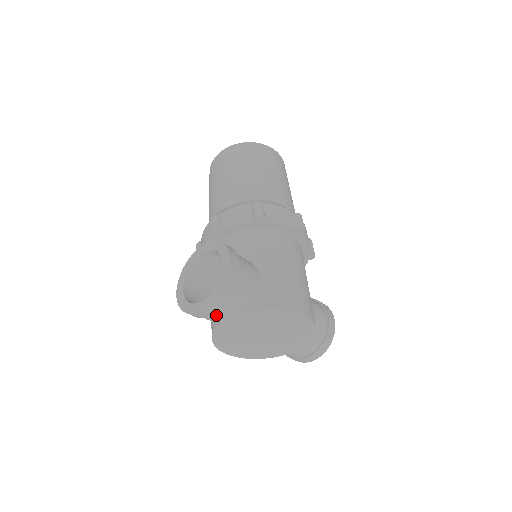
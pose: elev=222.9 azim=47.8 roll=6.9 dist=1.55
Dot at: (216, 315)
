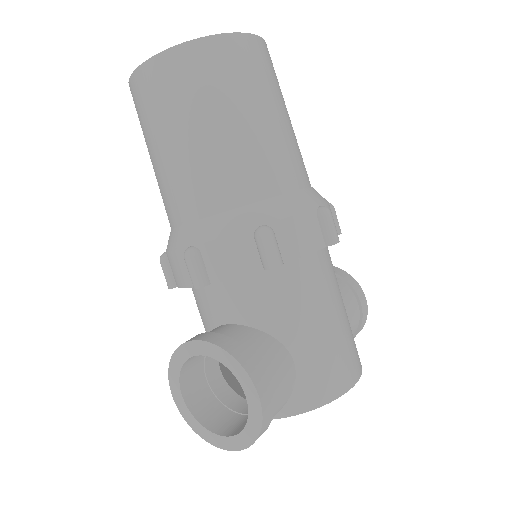
Dot at: occluded
